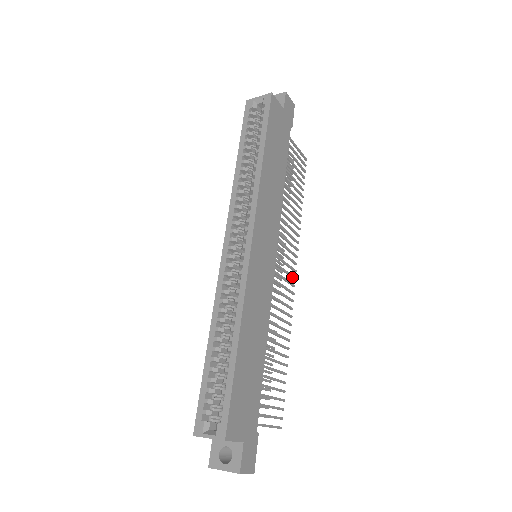
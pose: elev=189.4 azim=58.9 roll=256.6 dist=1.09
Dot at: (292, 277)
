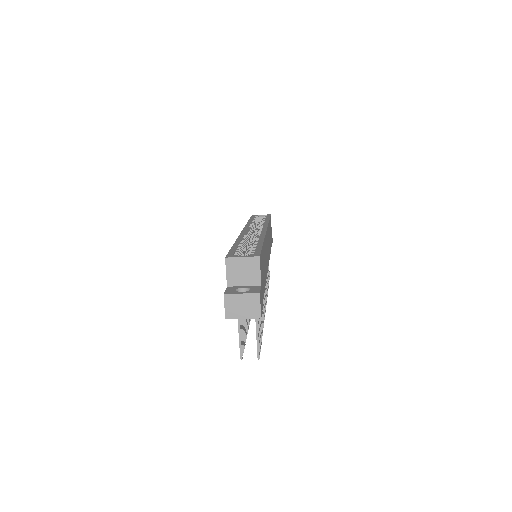
Dot at: (265, 303)
